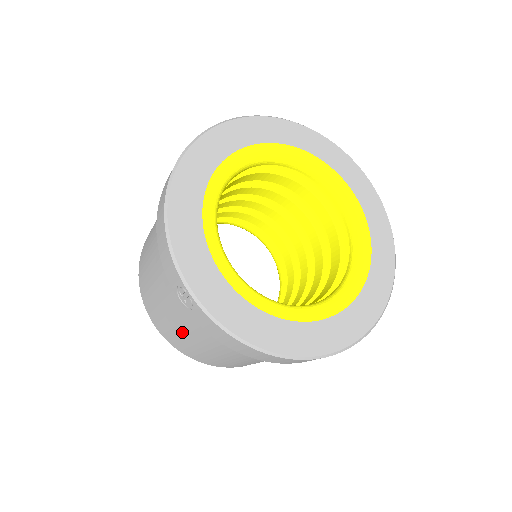
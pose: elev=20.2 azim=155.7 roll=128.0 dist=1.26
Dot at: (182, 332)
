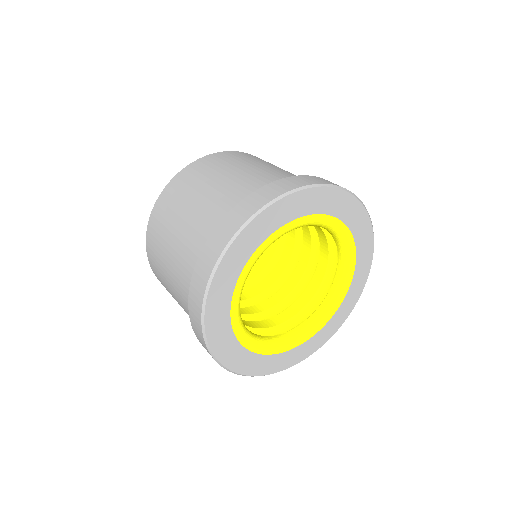
Dot at: occluded
